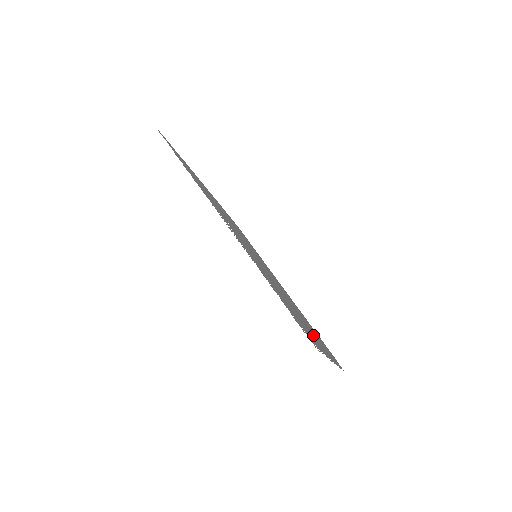
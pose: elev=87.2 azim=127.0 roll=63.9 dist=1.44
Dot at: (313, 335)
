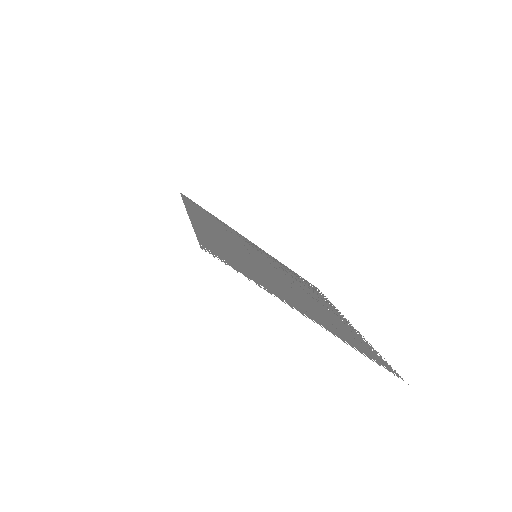
Dot at: occluded
